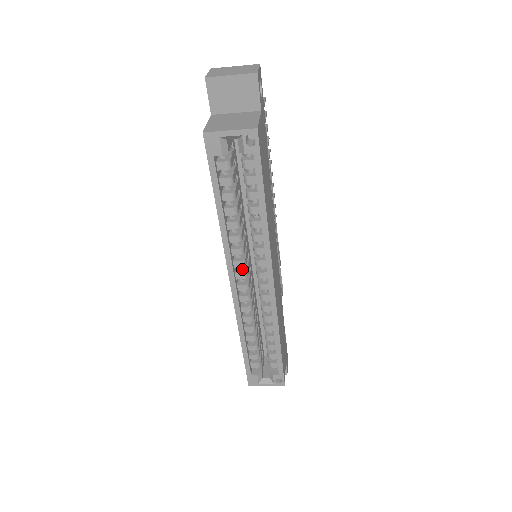
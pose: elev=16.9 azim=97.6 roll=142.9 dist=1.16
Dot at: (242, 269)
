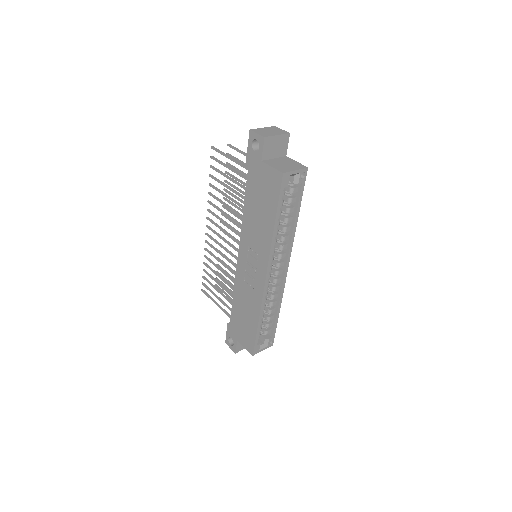
Dot at: occluded
